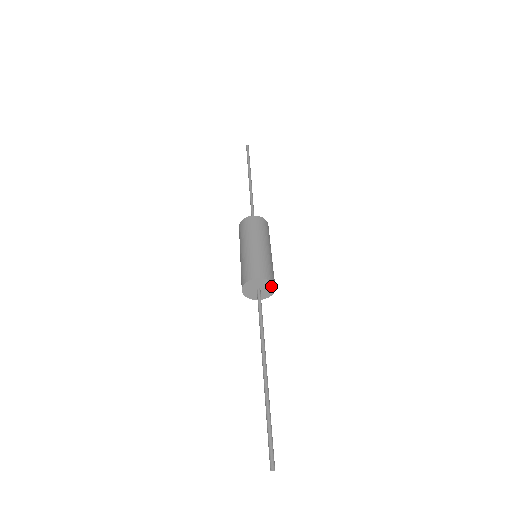
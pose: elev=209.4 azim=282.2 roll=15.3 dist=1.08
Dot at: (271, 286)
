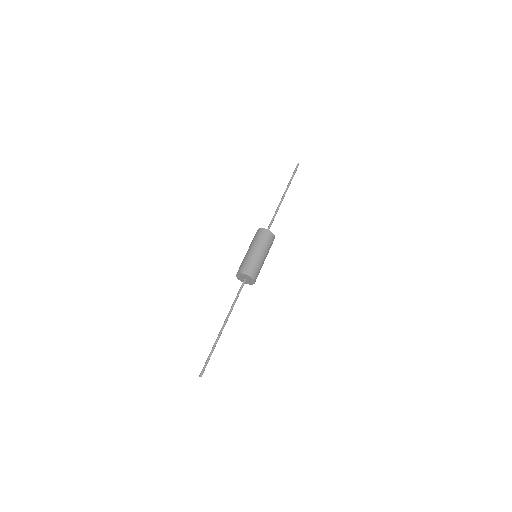
Dot at: (253, 282)
